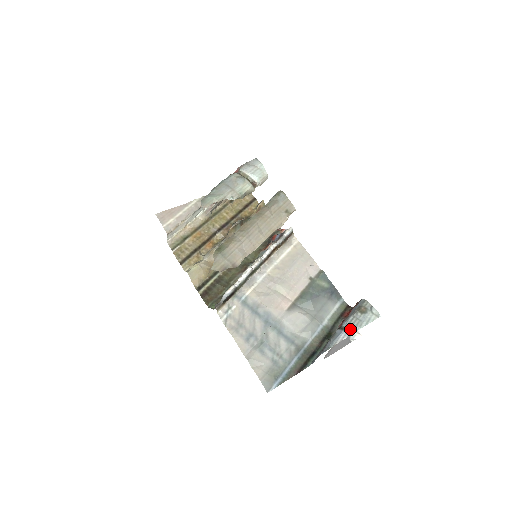
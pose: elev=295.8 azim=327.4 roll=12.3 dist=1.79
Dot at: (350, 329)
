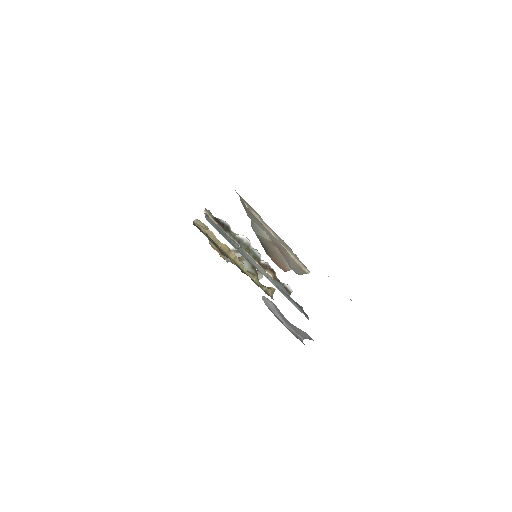
Dot at: occluded
